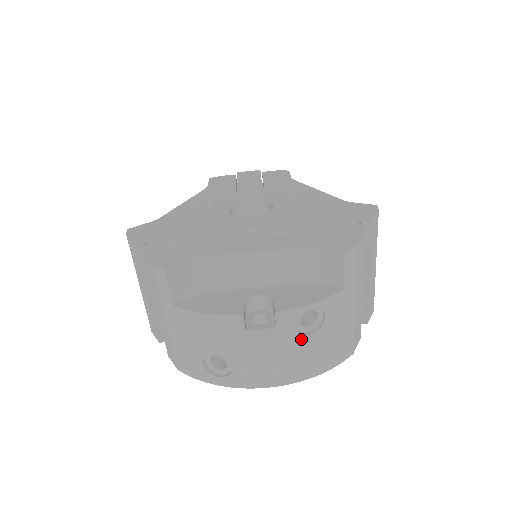
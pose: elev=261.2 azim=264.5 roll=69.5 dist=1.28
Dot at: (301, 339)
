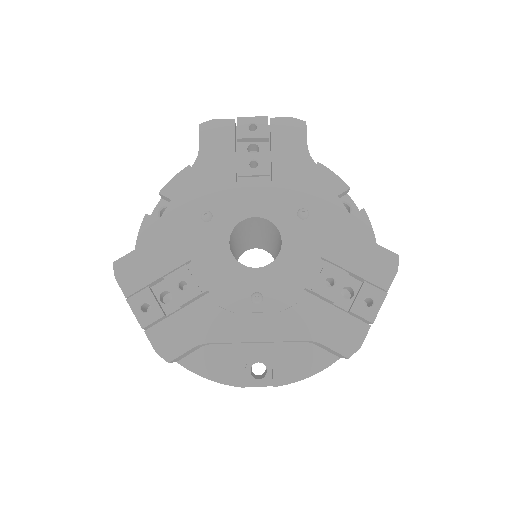
Dot at: occluded
